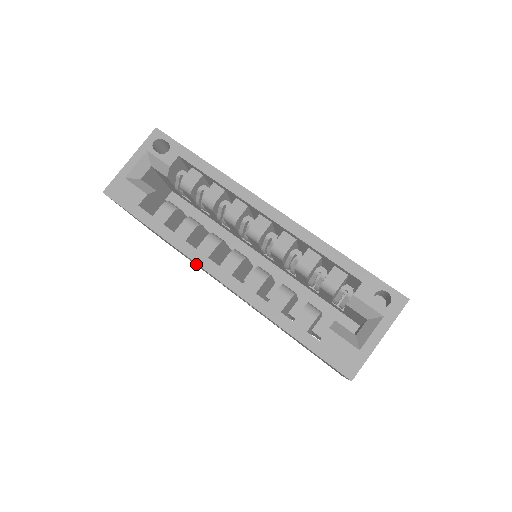
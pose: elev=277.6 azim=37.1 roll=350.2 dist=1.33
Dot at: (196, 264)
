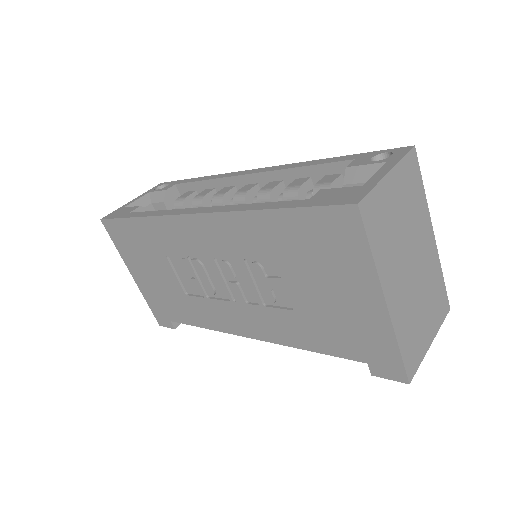
Dot at: (185, 266)
